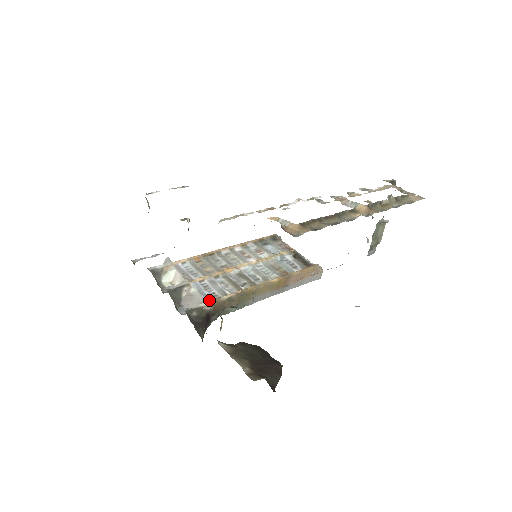
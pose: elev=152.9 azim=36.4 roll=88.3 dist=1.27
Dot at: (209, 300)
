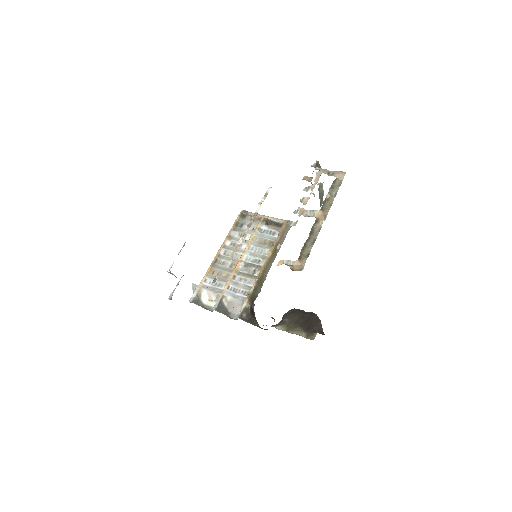
Dot at: (245, 299)
